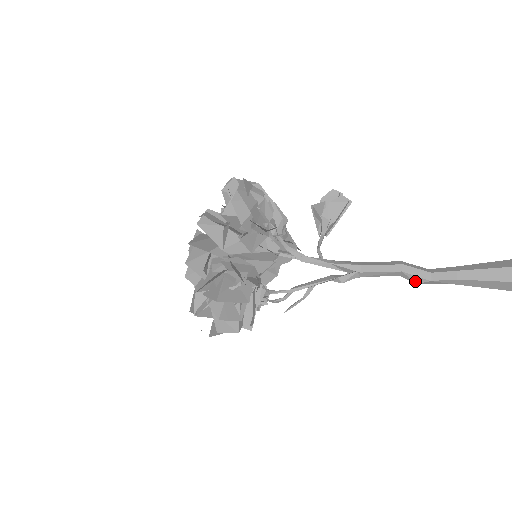
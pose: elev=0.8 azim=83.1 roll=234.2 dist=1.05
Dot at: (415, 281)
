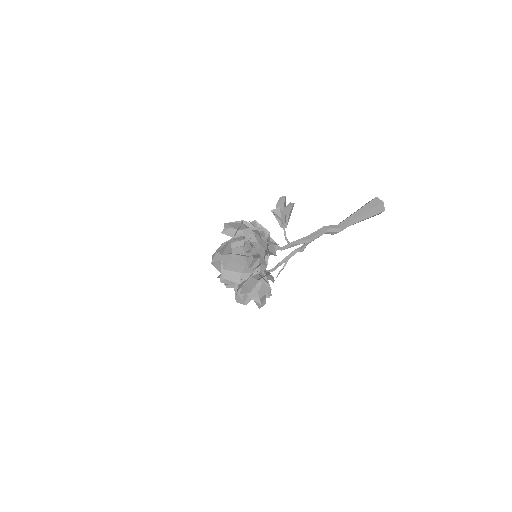
Dot at: (333, 234)
